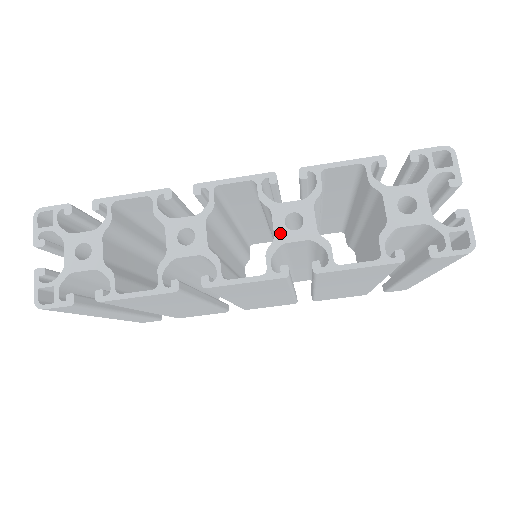
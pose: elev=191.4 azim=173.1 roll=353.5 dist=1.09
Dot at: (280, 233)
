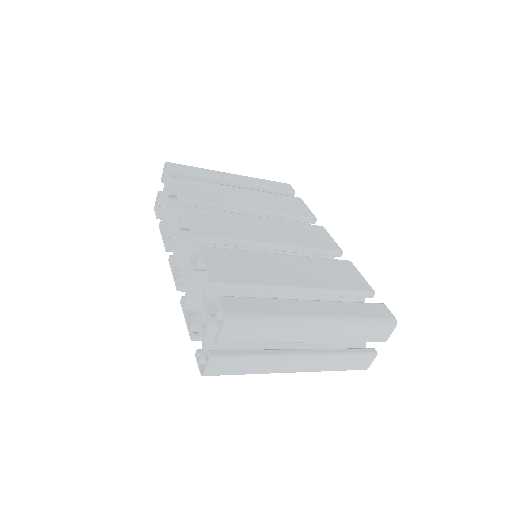
Dot at: (184, 269)
